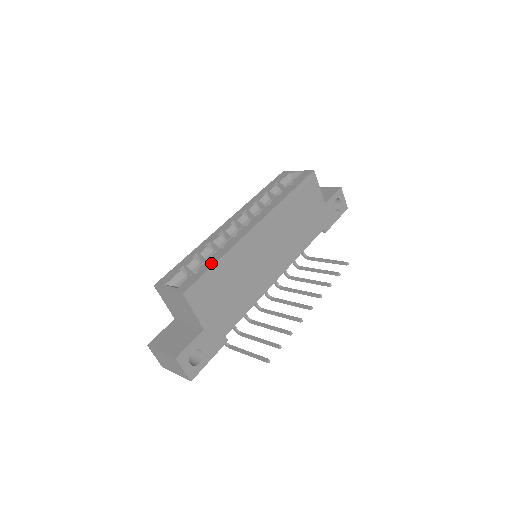
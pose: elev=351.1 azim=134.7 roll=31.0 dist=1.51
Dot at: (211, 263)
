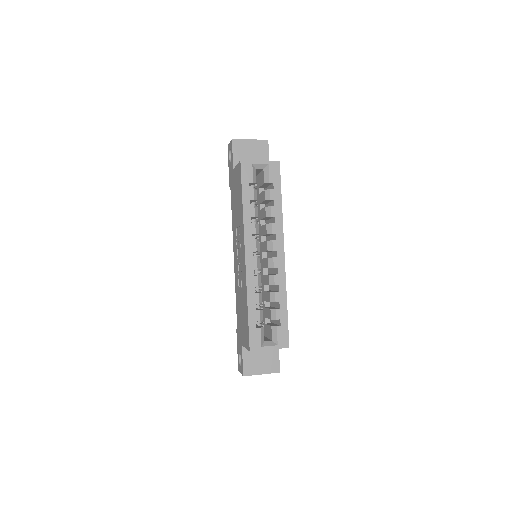
Dot at: (284, 311)
